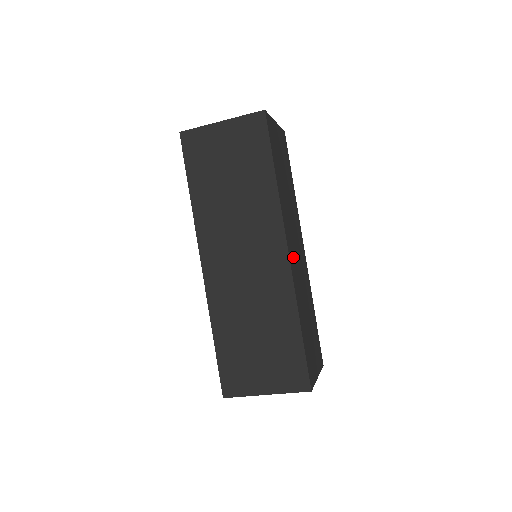
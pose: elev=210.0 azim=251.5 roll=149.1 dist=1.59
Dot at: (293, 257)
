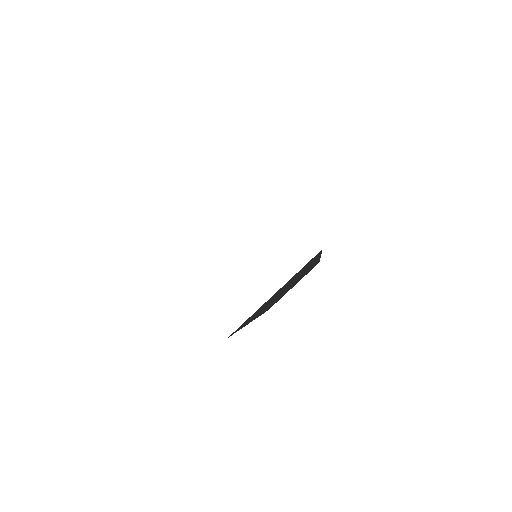
Dot at: occluded
